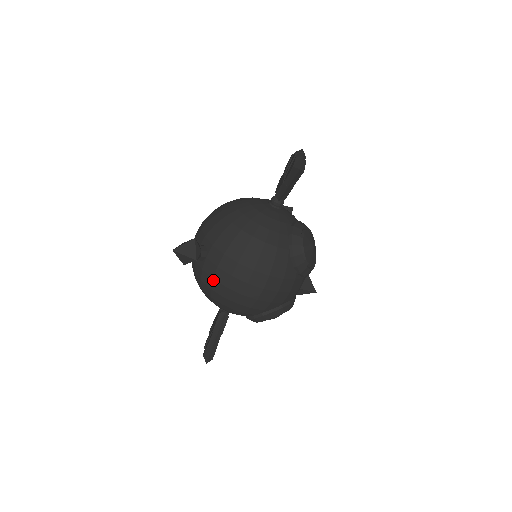
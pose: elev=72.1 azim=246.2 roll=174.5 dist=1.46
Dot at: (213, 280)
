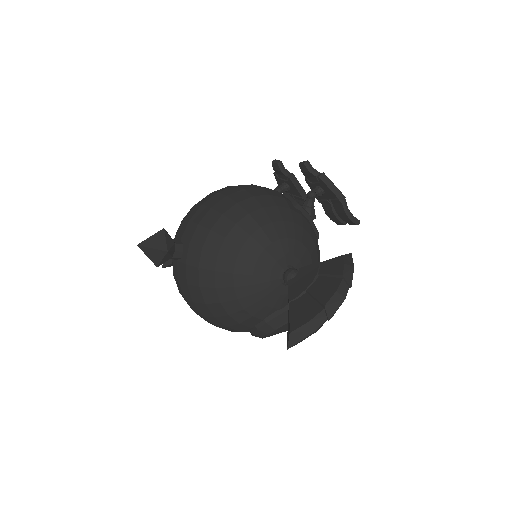
Dot at: (174, 275)
